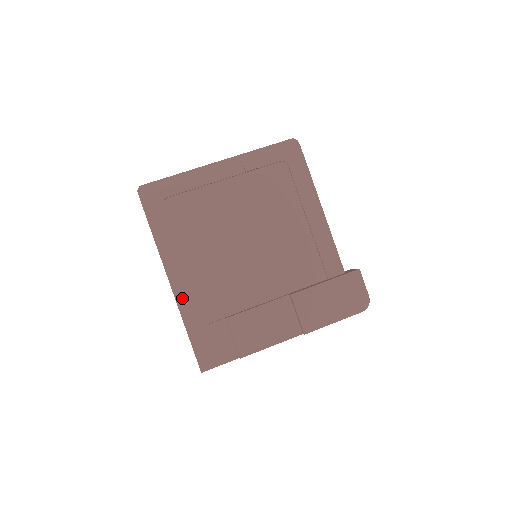
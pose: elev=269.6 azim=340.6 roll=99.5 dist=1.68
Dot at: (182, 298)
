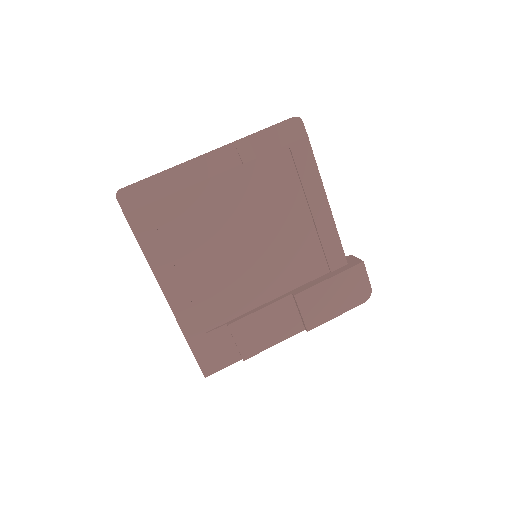
Dot at: (180, 310)
